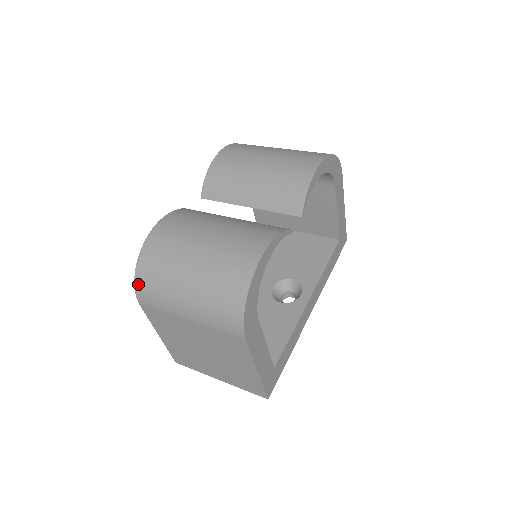
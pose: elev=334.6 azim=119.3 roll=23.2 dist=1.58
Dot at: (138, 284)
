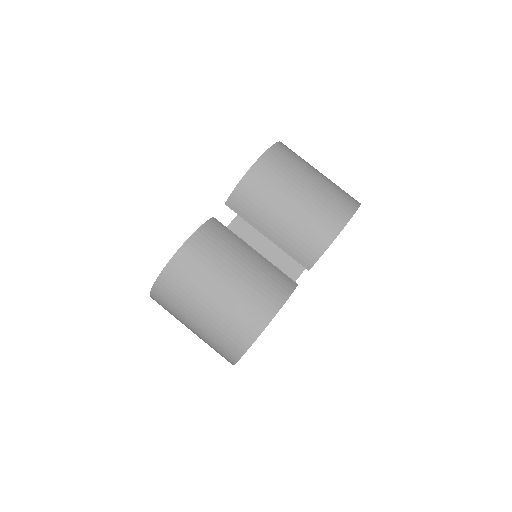
Dot at: (155, 291)
